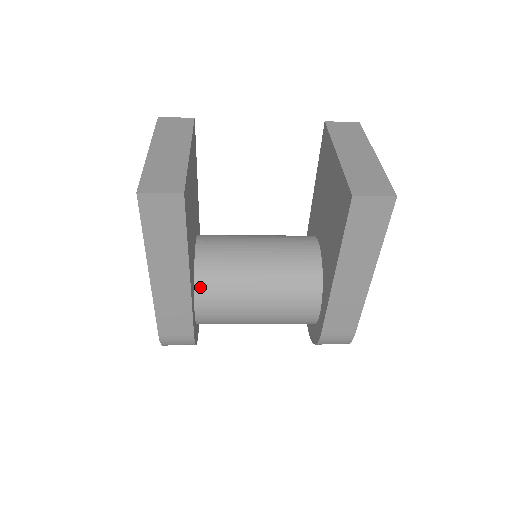
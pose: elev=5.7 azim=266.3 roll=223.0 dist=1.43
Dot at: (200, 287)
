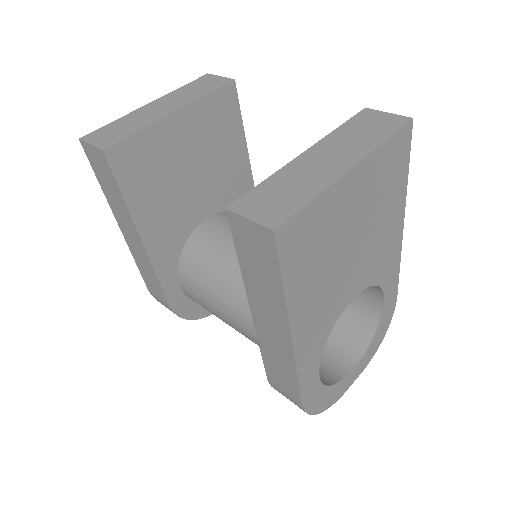
Dot at: (183, 262)
